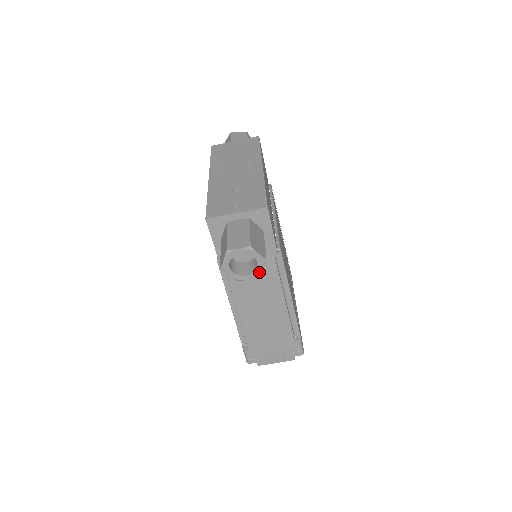
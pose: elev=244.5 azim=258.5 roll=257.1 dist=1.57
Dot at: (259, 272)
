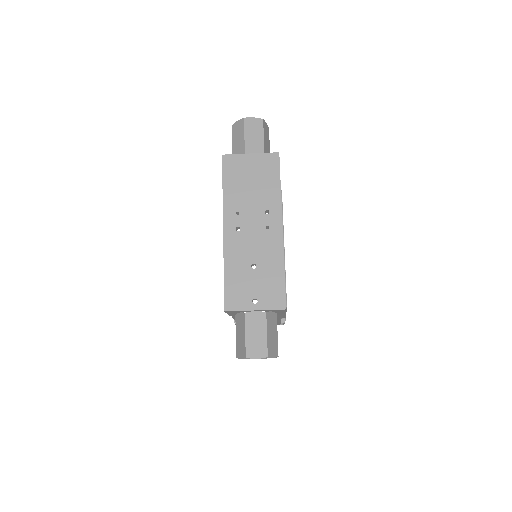
Dot at: occluded
